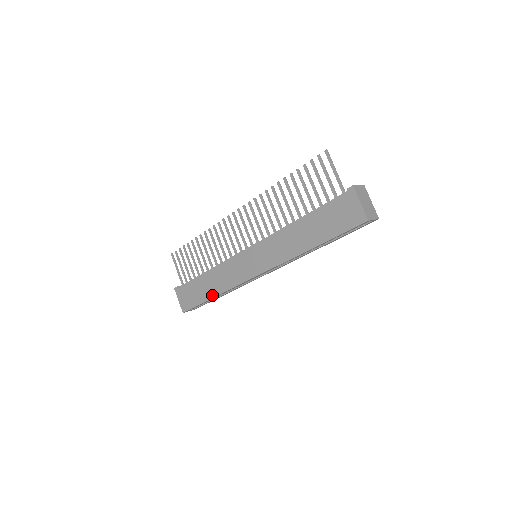
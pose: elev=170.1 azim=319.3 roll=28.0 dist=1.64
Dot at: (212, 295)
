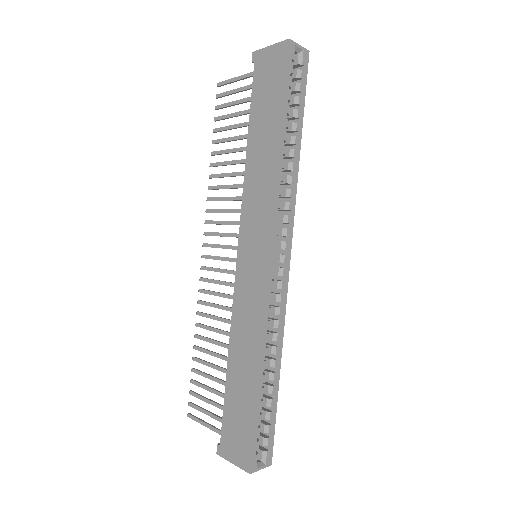
Dot at: (254, 375)
